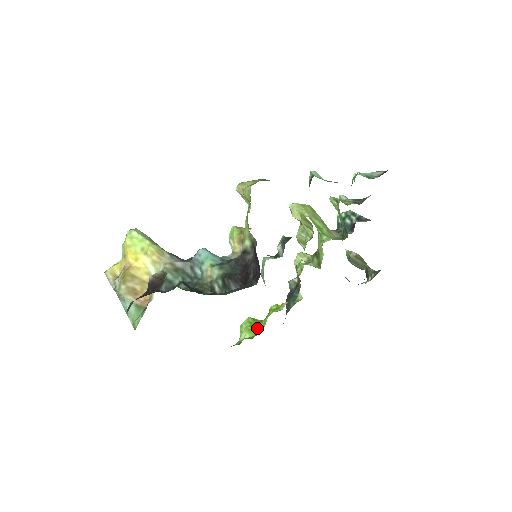
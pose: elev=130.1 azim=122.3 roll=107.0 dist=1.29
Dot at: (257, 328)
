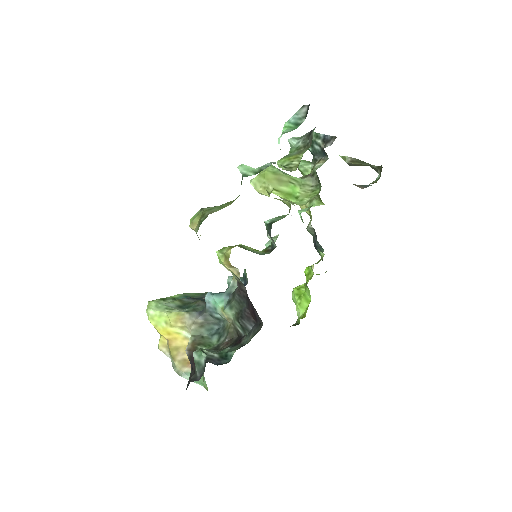
Dot at: (305, 298)
